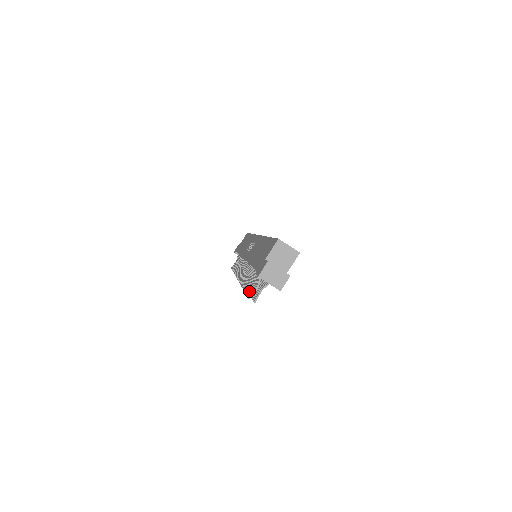
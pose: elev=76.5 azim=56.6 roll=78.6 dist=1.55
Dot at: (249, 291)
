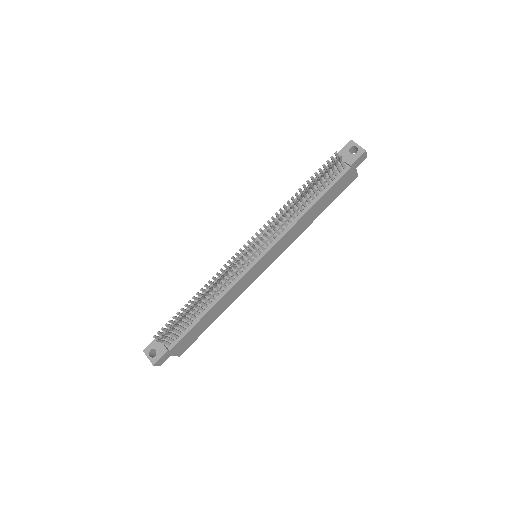
Dot at: (325, 165)
